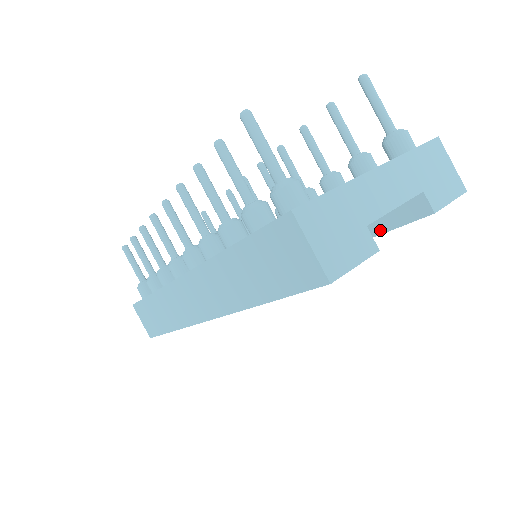
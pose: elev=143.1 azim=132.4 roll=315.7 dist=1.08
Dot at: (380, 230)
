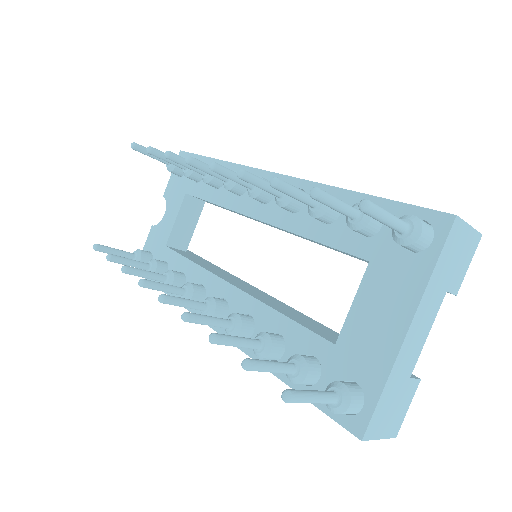
Dot at: occluded
